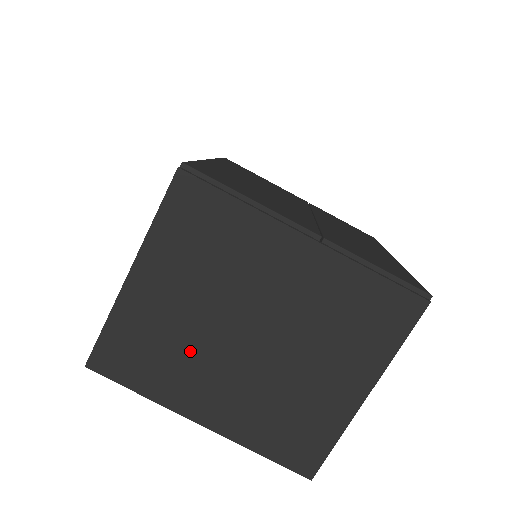
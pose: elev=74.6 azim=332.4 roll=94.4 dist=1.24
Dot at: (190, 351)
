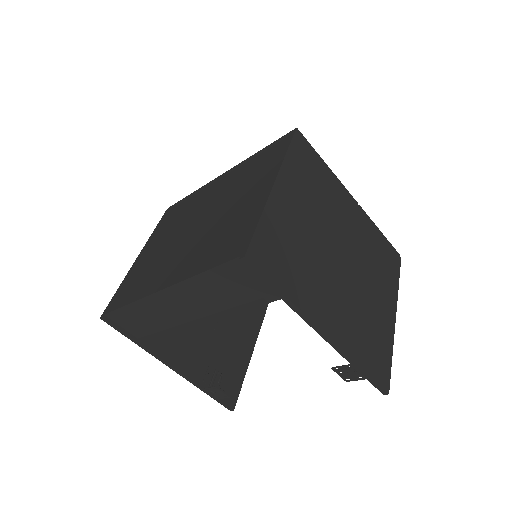
Dot at: (313, 261)
